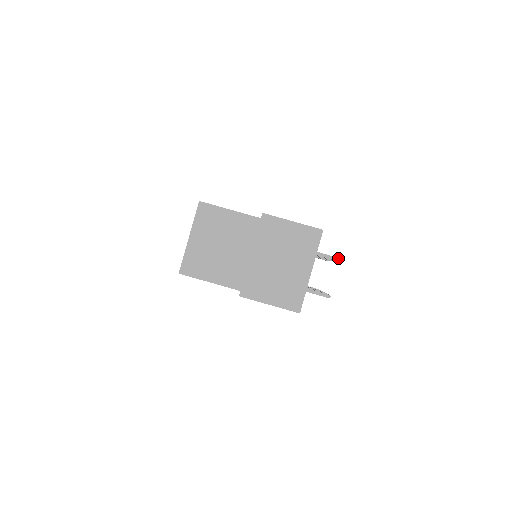
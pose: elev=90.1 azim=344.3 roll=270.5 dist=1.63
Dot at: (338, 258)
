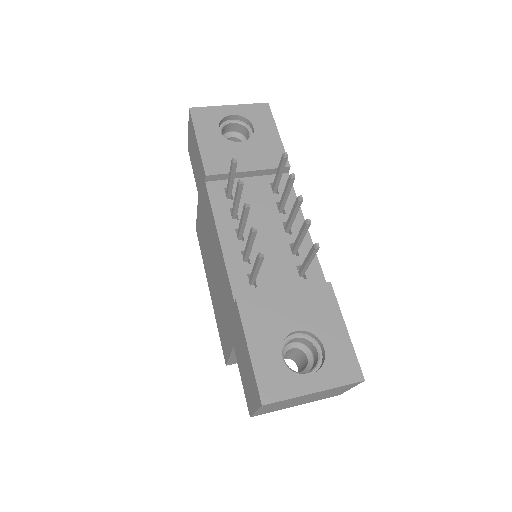
Dot at: (286, 155)
